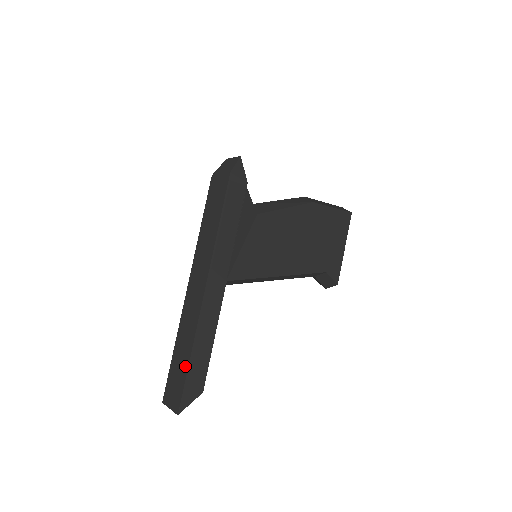
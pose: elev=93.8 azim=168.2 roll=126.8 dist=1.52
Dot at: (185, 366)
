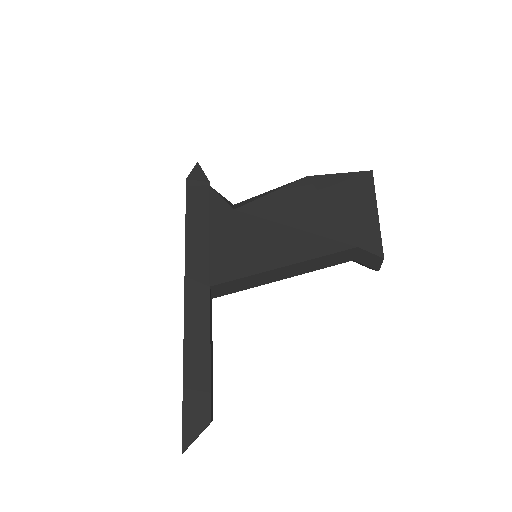
Dot at: (183, 393)
